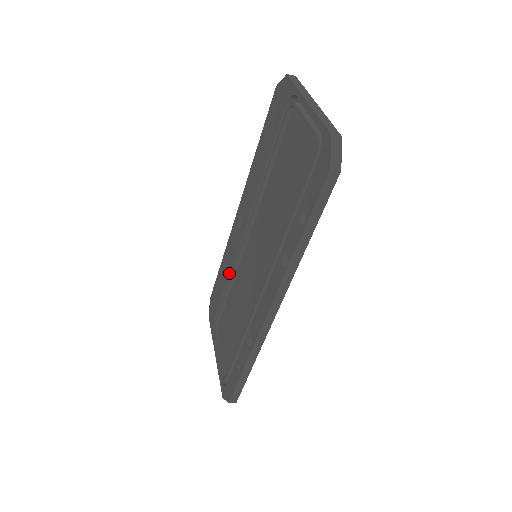
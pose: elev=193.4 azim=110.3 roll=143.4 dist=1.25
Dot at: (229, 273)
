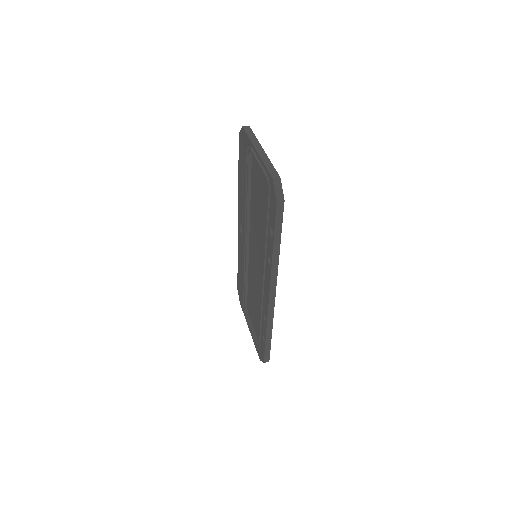
Dot at: (243, 269)
